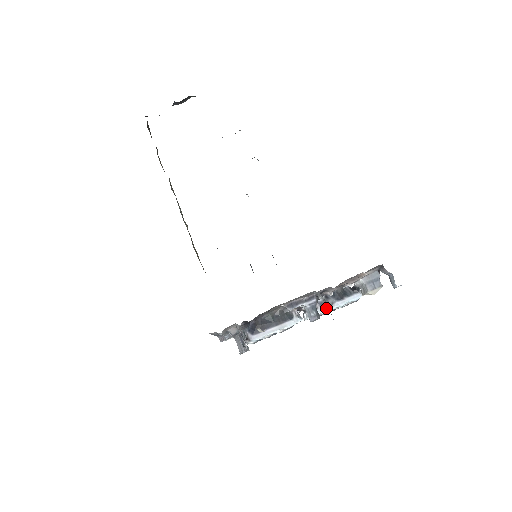
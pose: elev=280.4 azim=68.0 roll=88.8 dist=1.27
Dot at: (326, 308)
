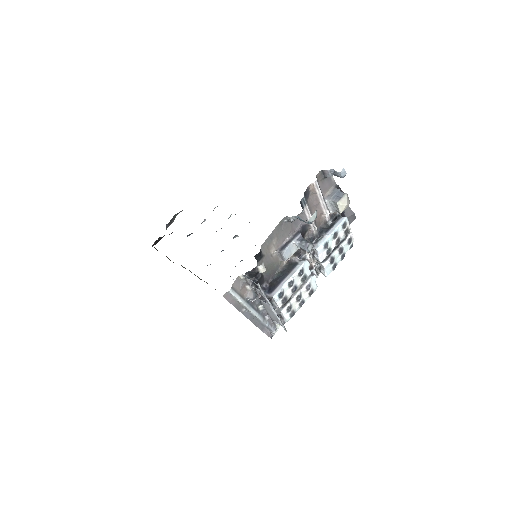
Dot at: (320, 241)
